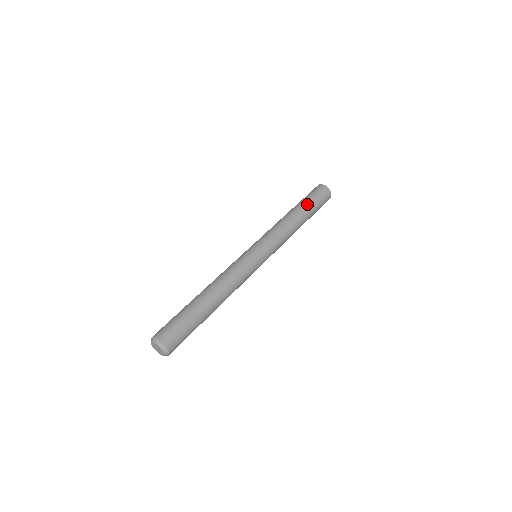
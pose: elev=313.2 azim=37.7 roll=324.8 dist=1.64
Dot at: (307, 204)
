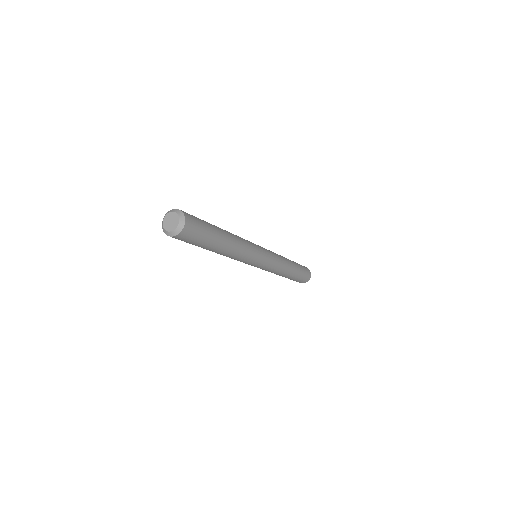
Dot at: occluded
